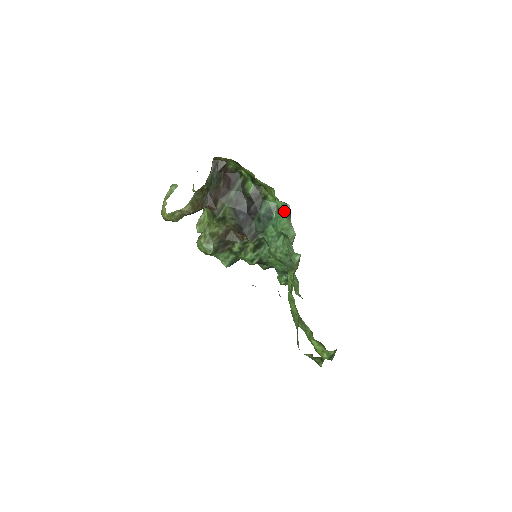
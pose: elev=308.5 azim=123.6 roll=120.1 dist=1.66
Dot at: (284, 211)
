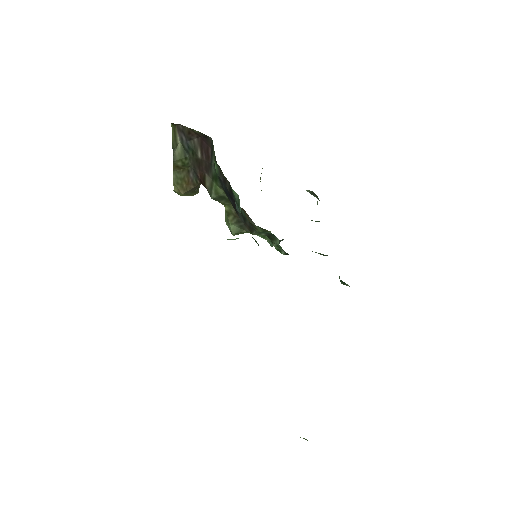
Dot at: occluded
